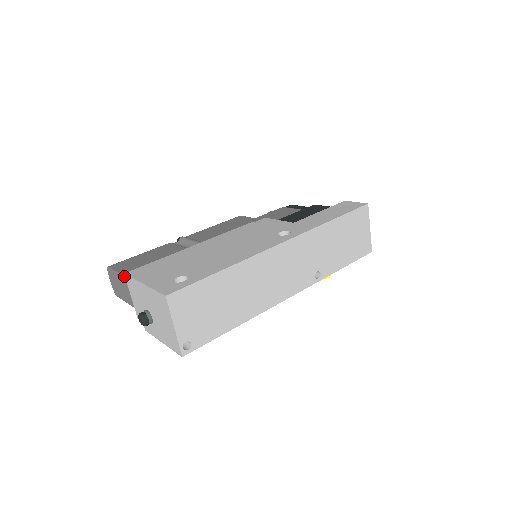
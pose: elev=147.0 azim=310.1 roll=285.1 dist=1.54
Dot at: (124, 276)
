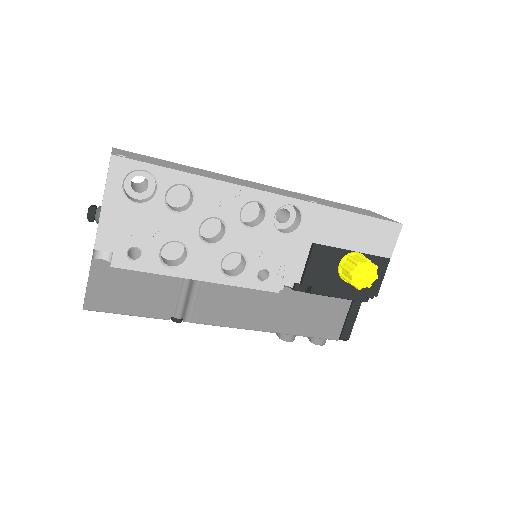
Dot at: occluded
